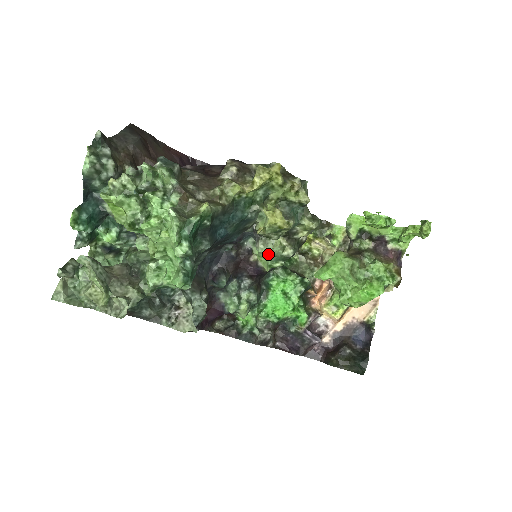
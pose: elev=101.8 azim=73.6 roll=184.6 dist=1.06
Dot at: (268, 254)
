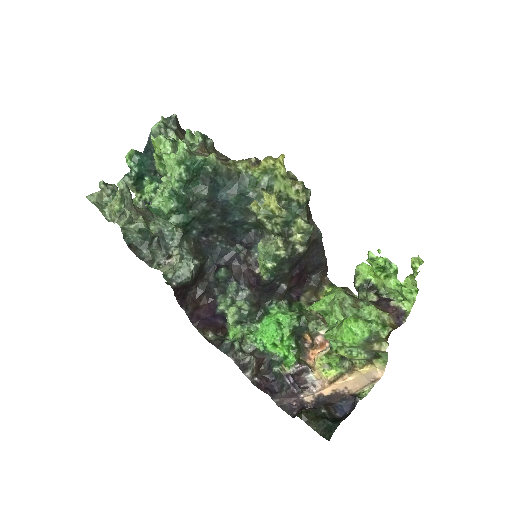
Dot at: (264, 252)
